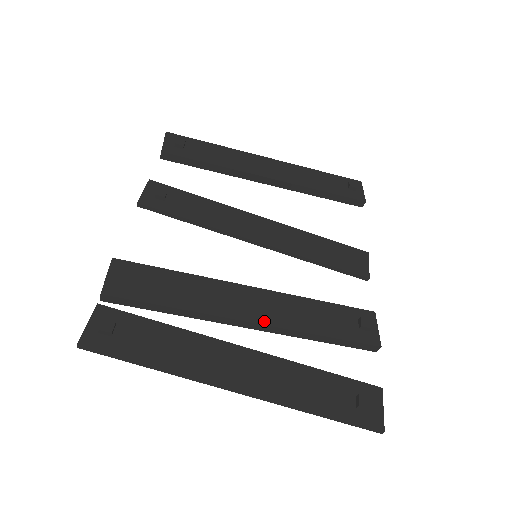
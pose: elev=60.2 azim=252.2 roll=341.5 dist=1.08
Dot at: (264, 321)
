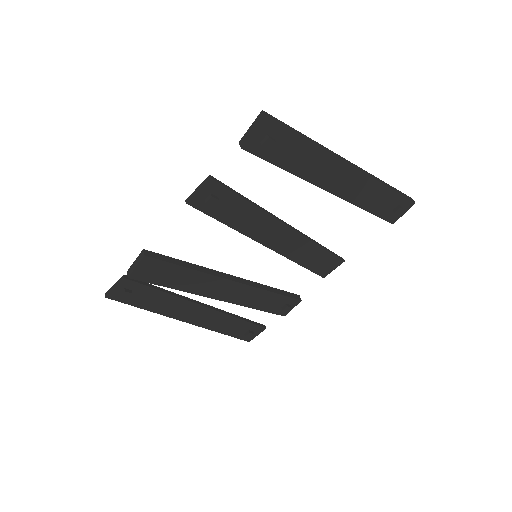
Dot at: (226, 300)
